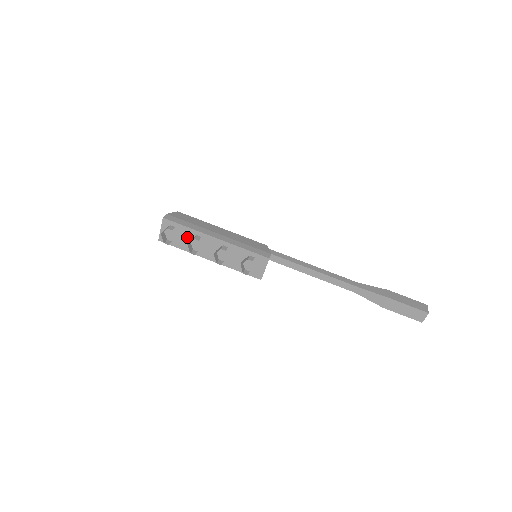
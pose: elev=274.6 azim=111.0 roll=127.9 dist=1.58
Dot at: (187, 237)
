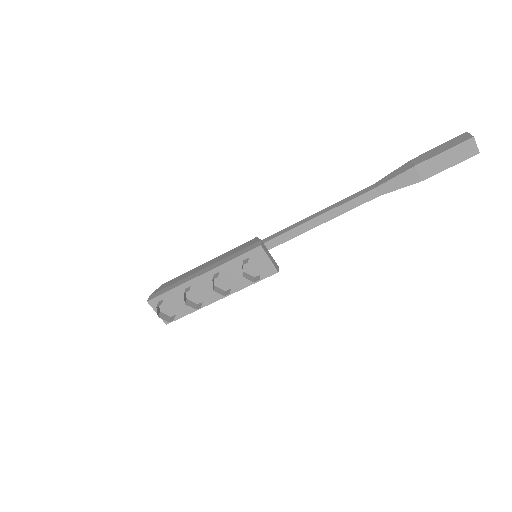
Dot at: (181, 298)
